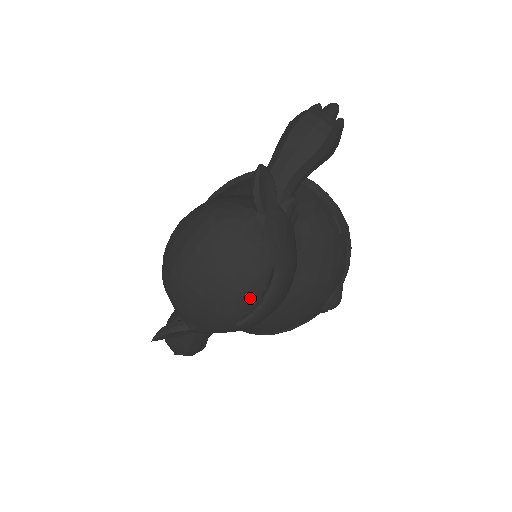
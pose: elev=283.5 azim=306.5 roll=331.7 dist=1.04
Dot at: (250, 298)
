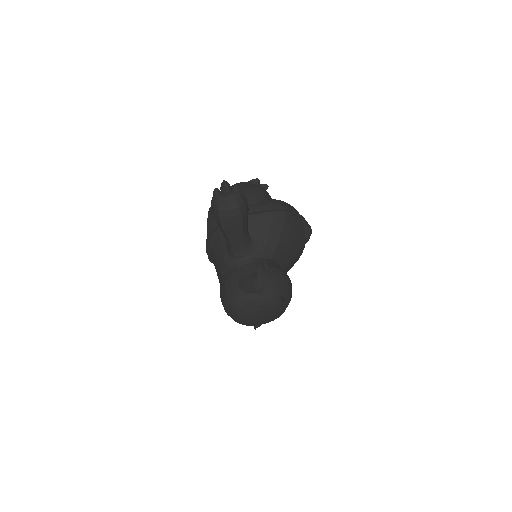
Dot at: (282, 311)
